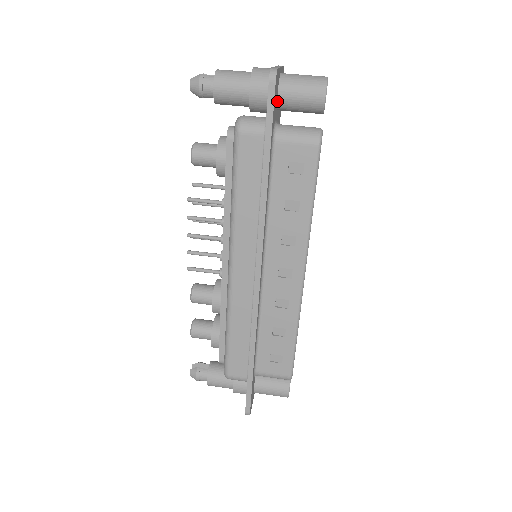
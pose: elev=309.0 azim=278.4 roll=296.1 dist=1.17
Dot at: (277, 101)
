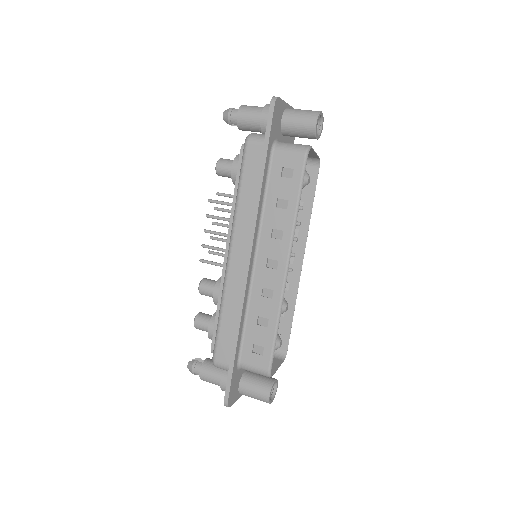
Dot at: (281, 125)
